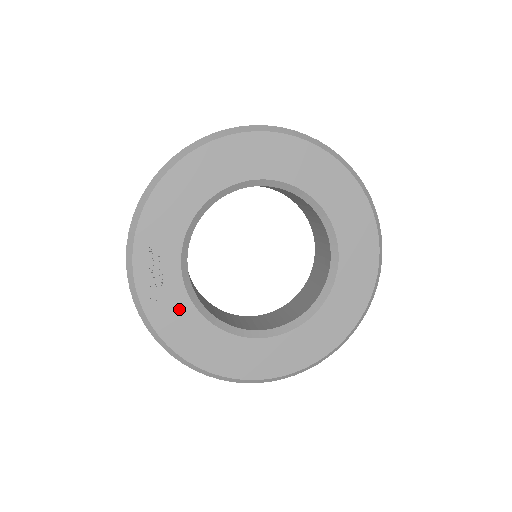
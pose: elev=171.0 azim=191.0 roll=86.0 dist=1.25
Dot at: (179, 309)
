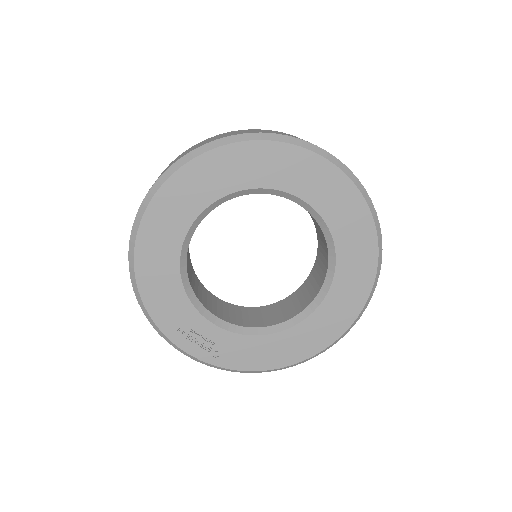
Dot at: (240, 346)
